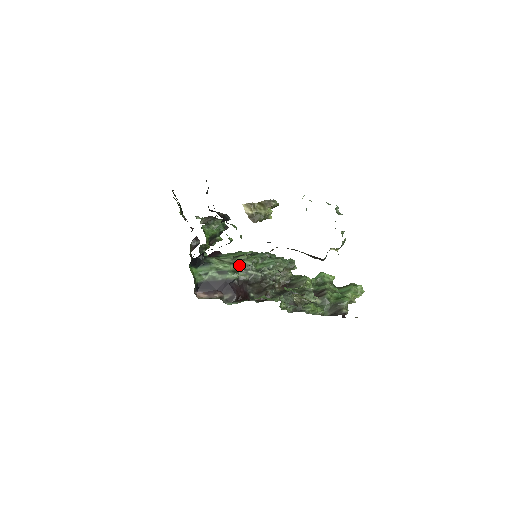
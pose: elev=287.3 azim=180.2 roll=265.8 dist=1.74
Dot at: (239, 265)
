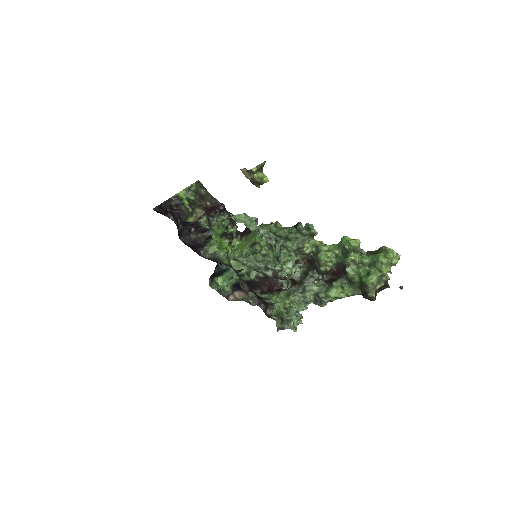
Dot at: (250, 265)
